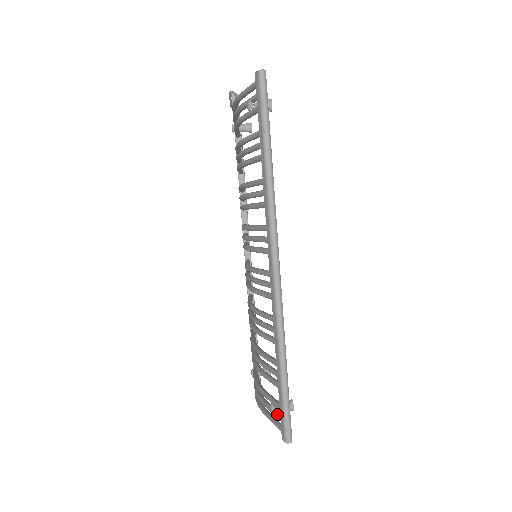
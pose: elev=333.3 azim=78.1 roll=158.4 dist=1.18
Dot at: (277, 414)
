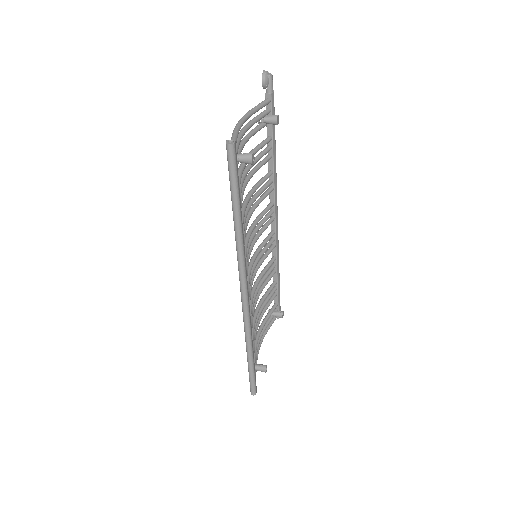
Dot at: occluded
